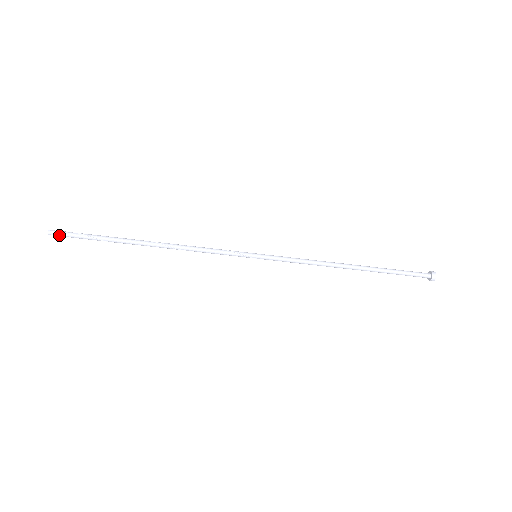
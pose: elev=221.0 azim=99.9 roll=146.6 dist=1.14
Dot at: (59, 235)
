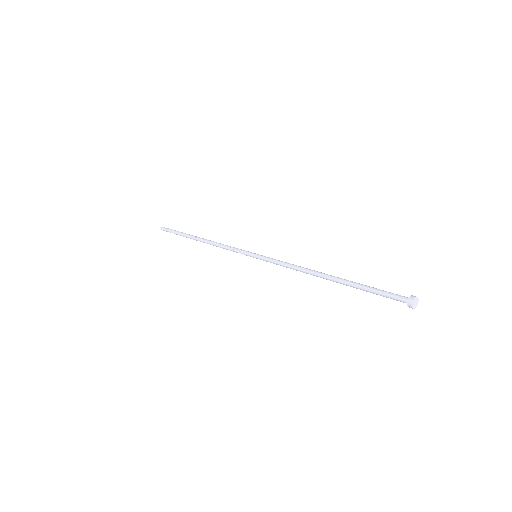
Dot at: (166, 231)
